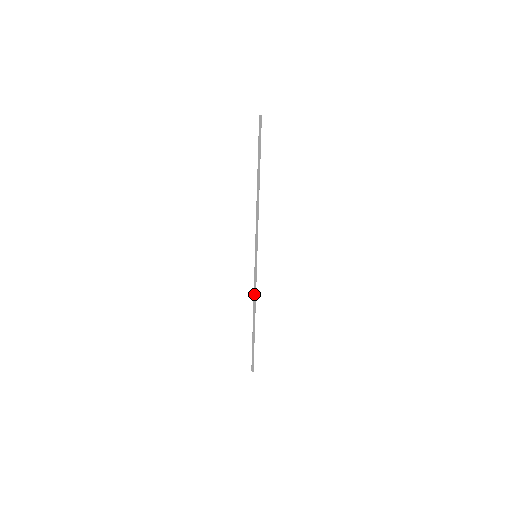
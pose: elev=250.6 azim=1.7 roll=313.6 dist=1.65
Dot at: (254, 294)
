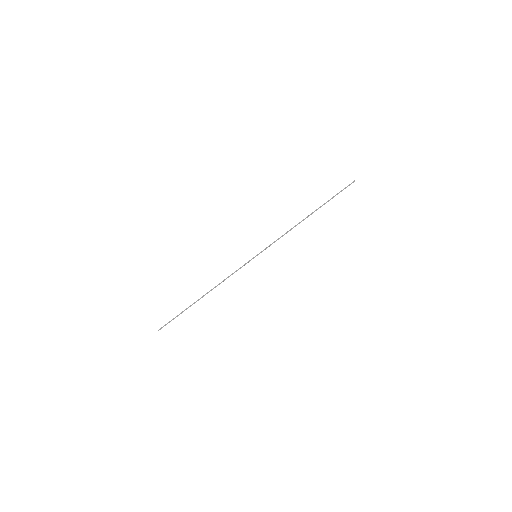
Dot at: (225, 279)
